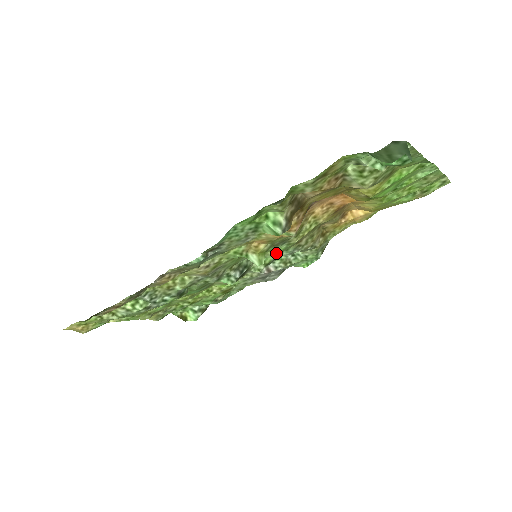
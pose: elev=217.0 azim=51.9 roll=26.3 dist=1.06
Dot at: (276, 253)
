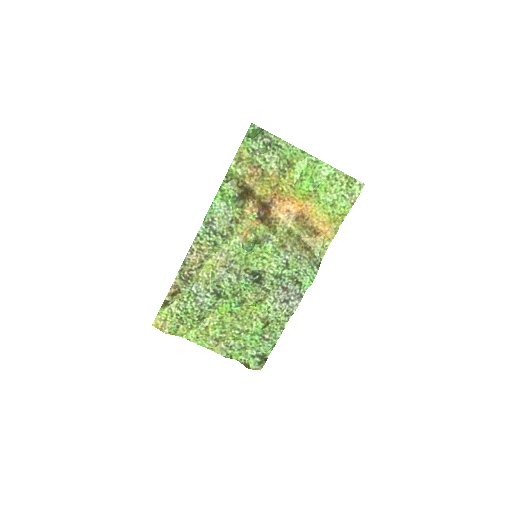
Dot at: (277, 263)
